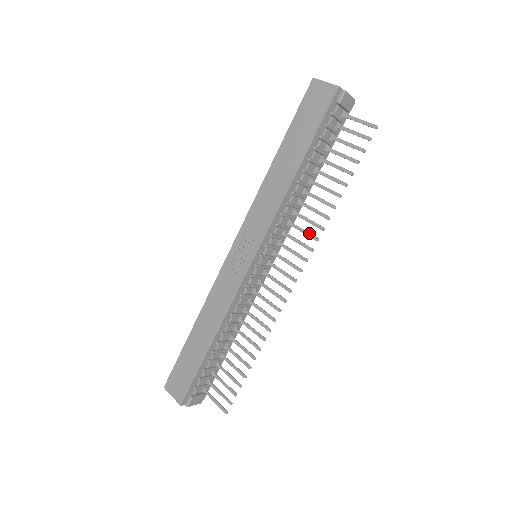
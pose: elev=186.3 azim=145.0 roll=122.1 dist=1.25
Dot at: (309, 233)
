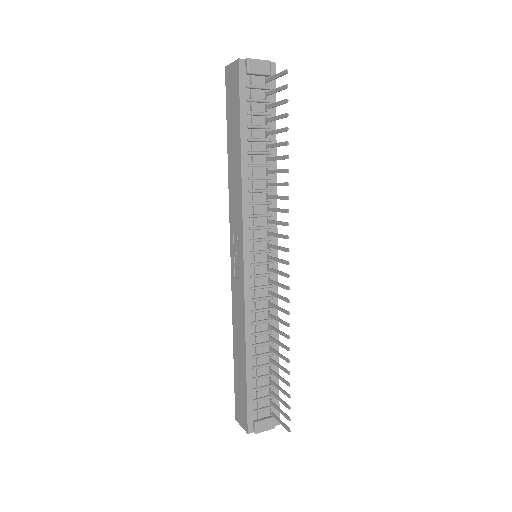
Dot at: (281, 209)
